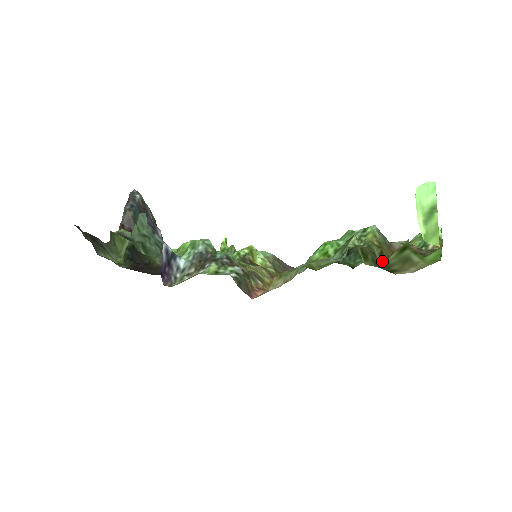
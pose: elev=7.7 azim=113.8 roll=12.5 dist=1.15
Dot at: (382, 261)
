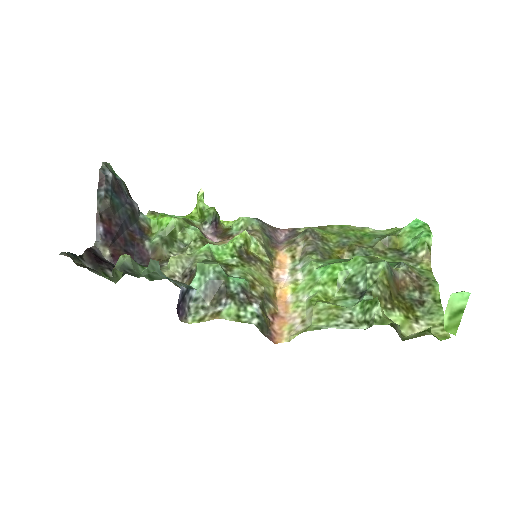
Dot at: (392, 308)
